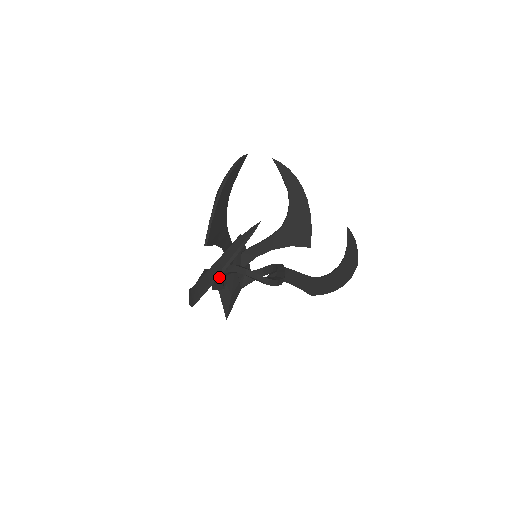
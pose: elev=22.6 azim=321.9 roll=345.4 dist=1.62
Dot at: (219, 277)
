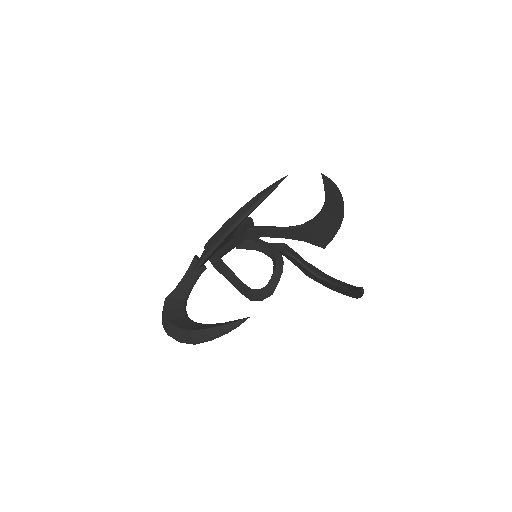
Dot at: (210, 259)
